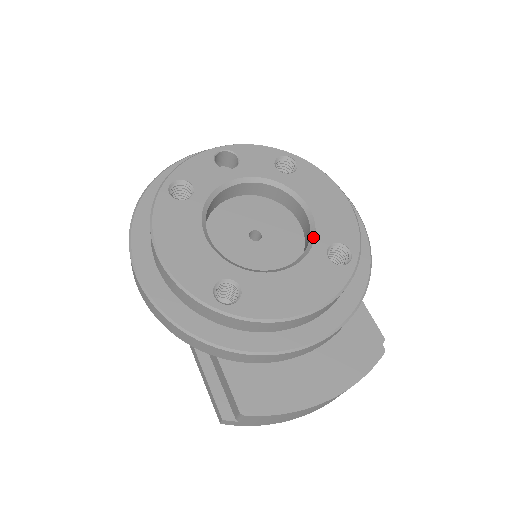
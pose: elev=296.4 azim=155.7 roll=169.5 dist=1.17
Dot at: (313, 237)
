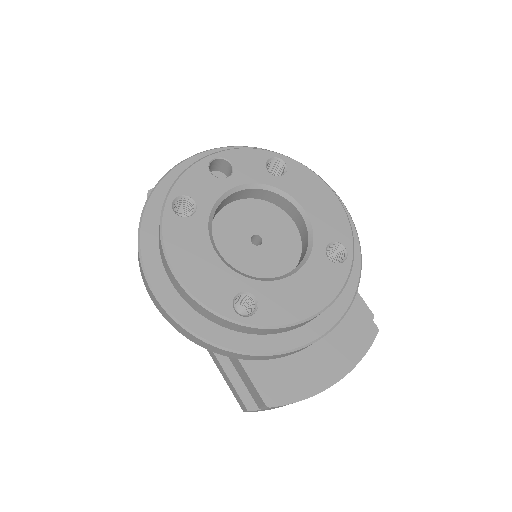
Dot at: (311, 239)
